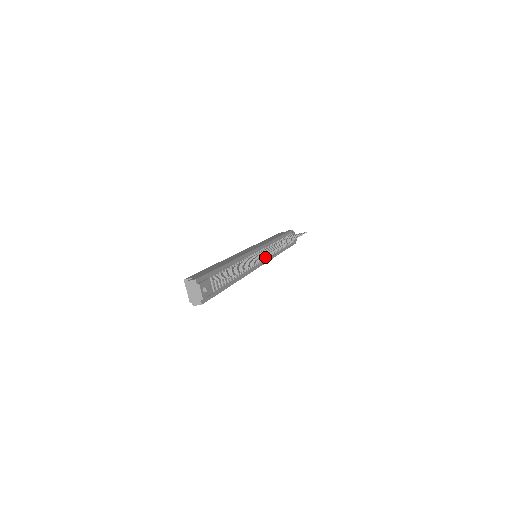
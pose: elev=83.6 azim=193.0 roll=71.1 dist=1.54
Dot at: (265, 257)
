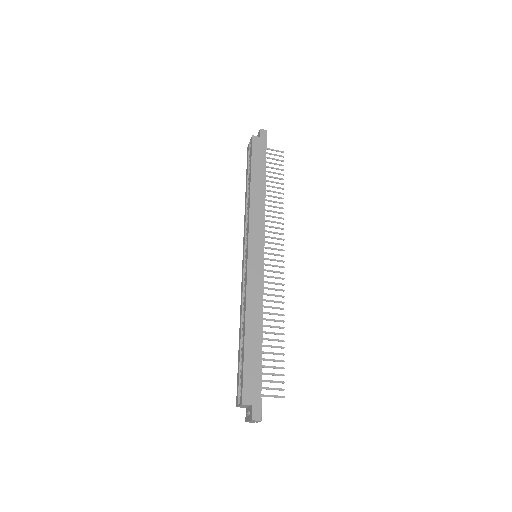
Dot at: occluded
